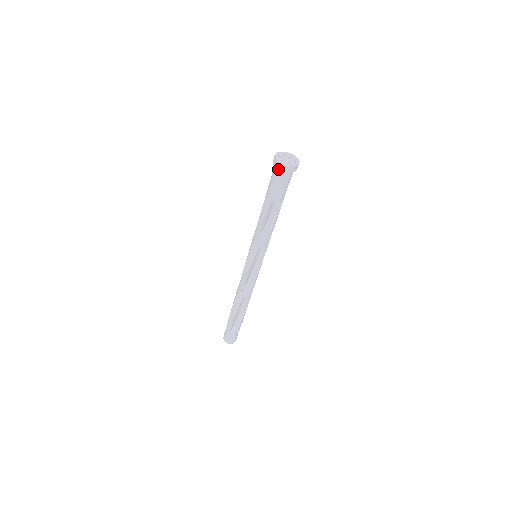
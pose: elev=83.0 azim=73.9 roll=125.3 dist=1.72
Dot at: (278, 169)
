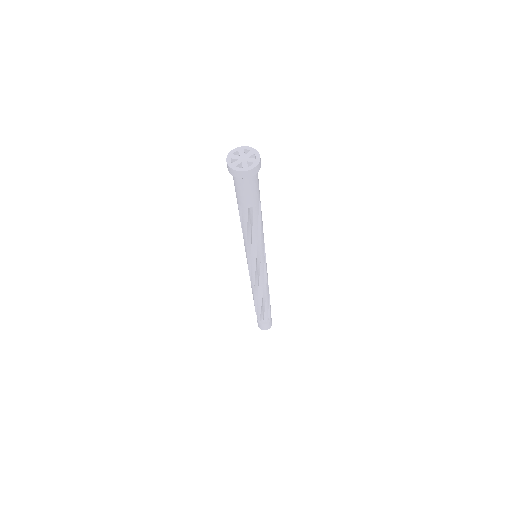
Dot at: (239, 178)
